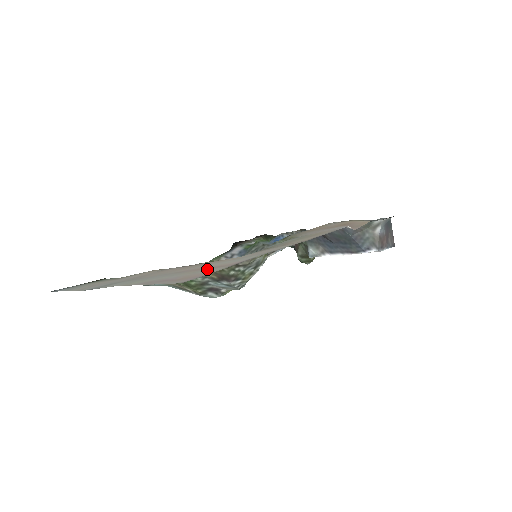
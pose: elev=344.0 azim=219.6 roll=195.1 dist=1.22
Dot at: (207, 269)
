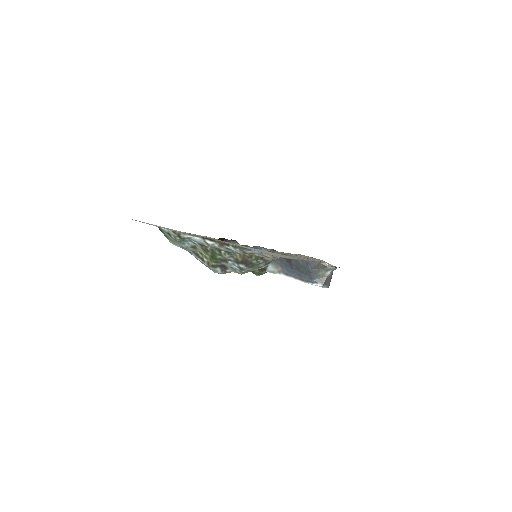
Dot at: (278, 255)
